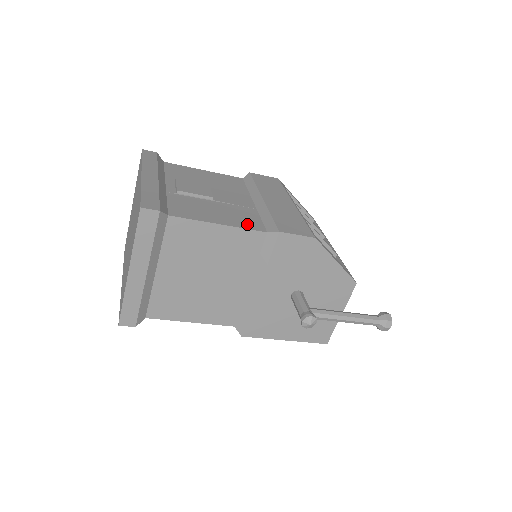
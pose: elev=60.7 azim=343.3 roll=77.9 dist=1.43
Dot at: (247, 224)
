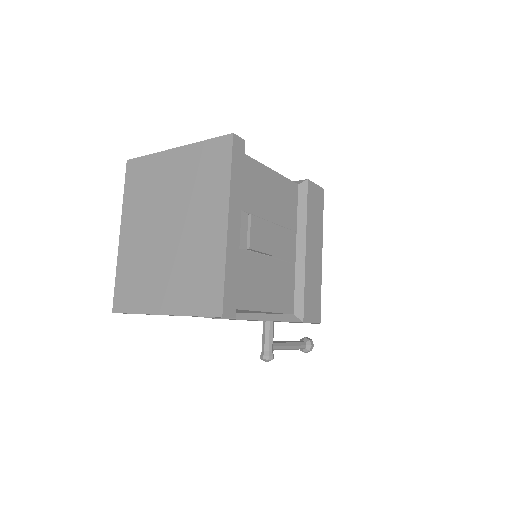
Dot at: (285, 303)
